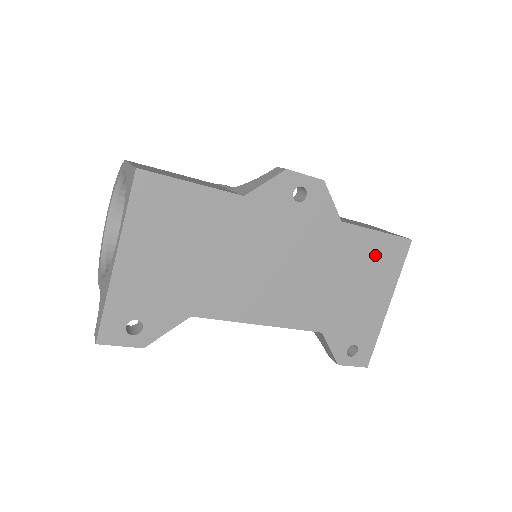
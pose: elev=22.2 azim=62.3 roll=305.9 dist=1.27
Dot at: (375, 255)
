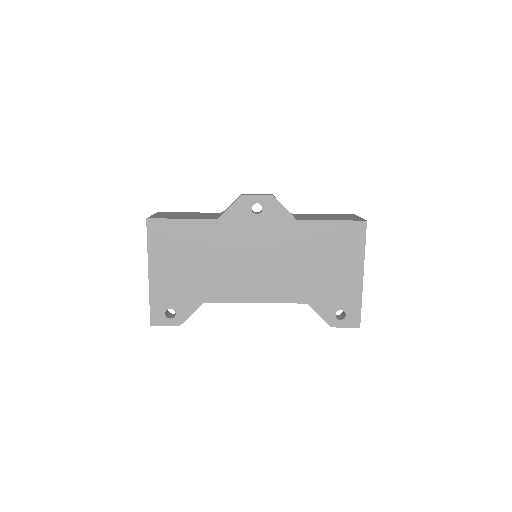
Dot at: (335, 239)
